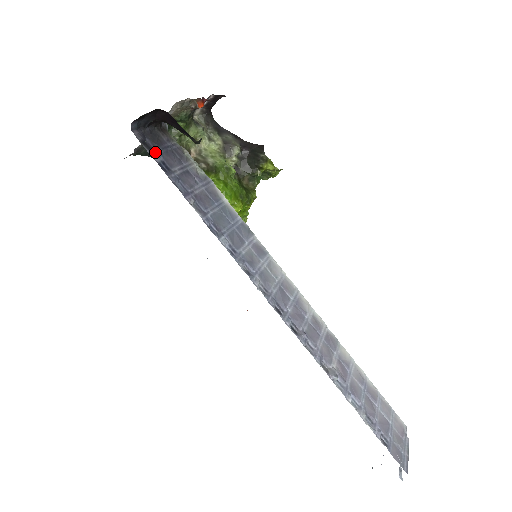
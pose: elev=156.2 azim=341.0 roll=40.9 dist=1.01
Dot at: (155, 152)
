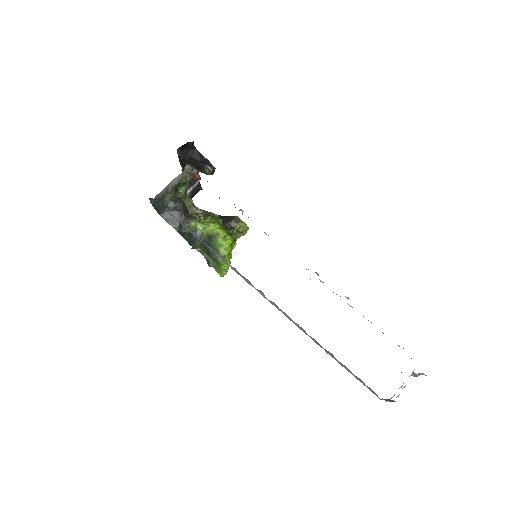
Dot at: occluded
